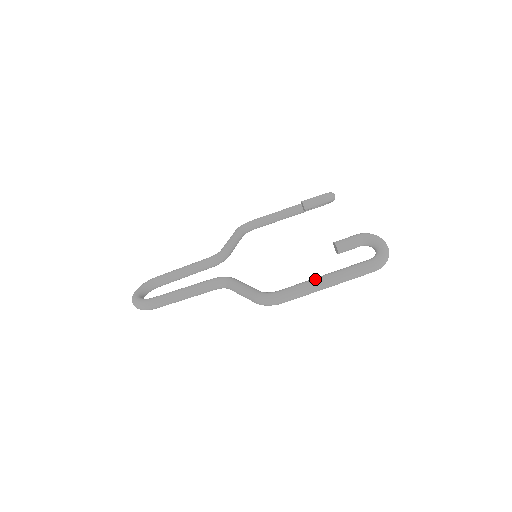
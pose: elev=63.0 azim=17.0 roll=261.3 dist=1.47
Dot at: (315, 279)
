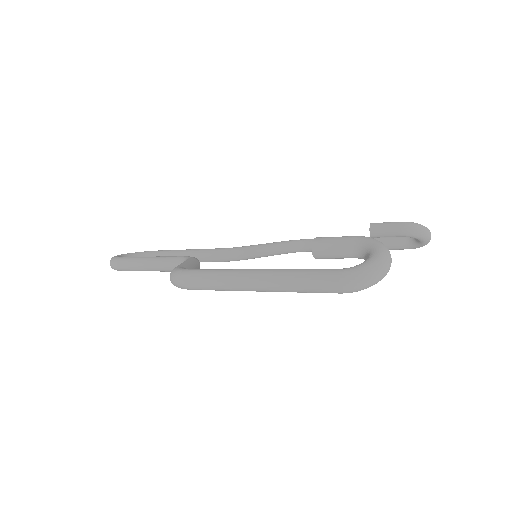
Dot at: occluded
